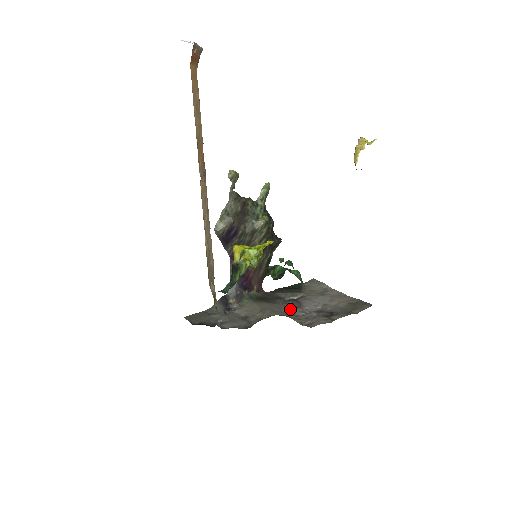
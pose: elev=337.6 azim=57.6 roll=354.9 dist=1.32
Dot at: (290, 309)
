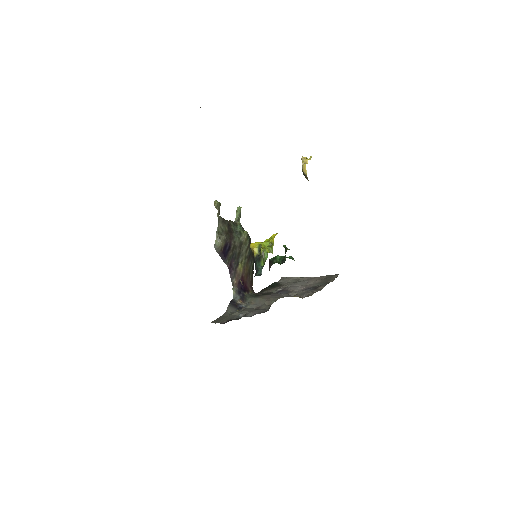
Dot at: (284, 295)
